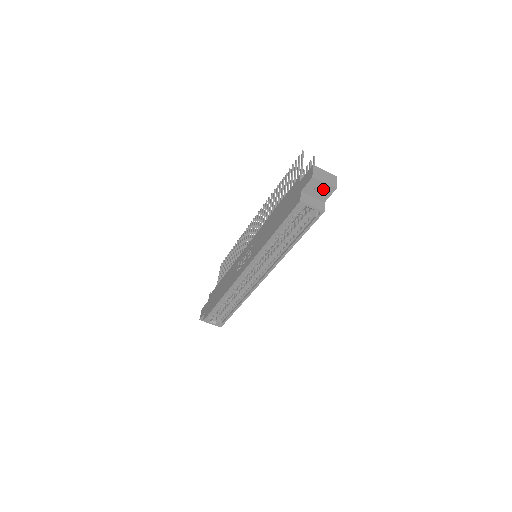
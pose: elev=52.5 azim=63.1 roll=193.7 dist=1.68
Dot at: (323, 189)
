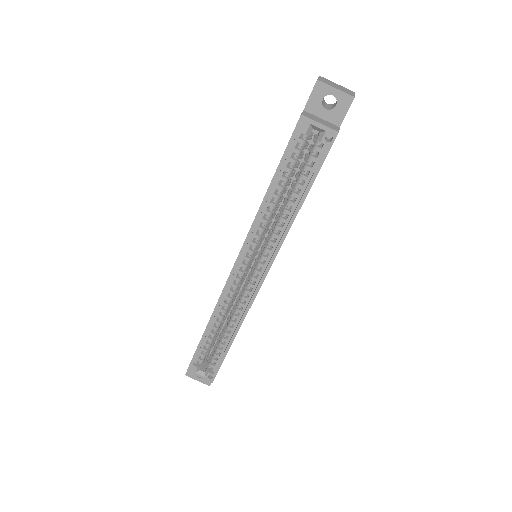
Dot at: (335, 104)
